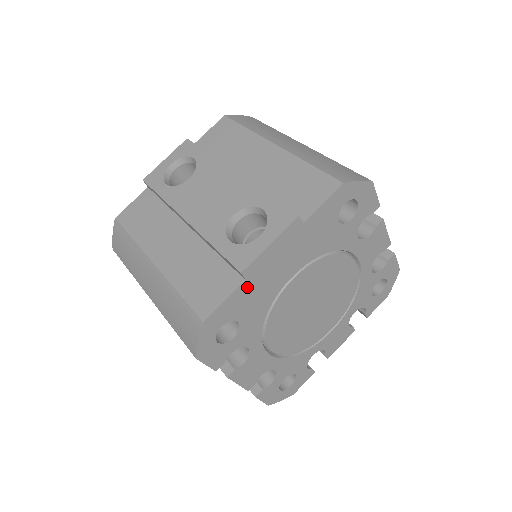
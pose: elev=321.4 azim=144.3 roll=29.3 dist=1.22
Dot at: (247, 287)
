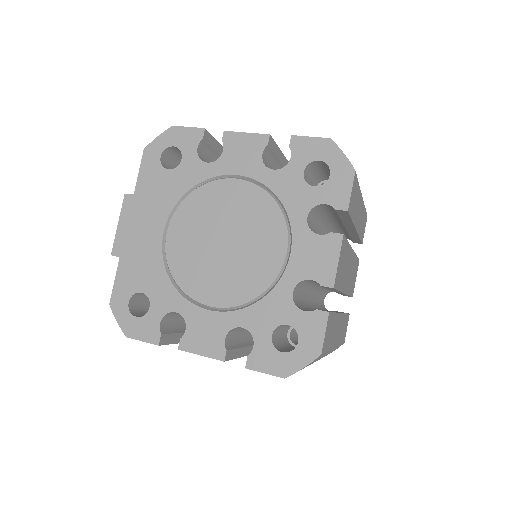
Dot at: (126, 262)
